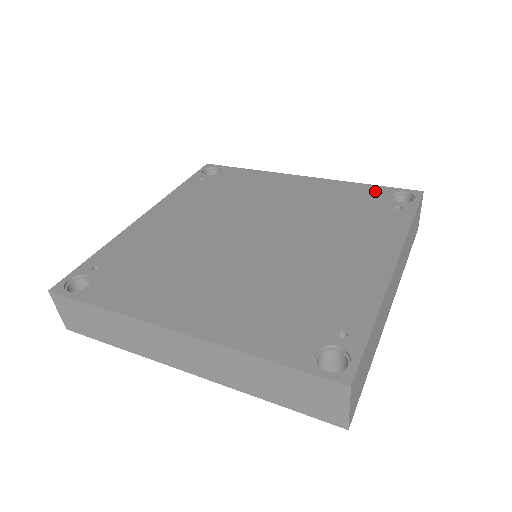
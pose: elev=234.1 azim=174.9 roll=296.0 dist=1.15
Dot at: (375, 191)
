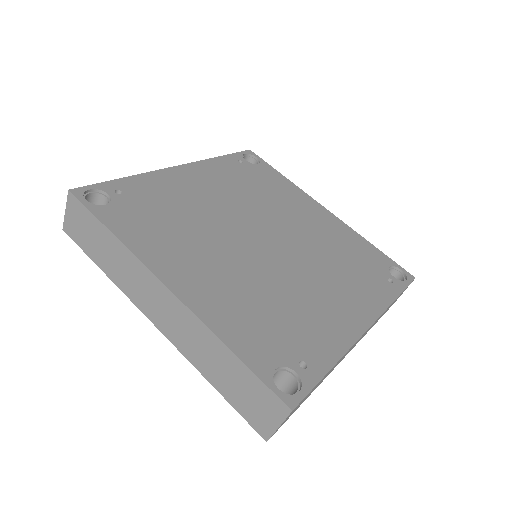
Dot at: (378, 256)
